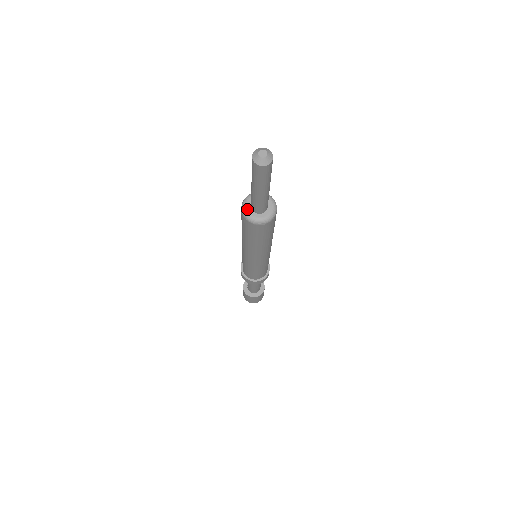
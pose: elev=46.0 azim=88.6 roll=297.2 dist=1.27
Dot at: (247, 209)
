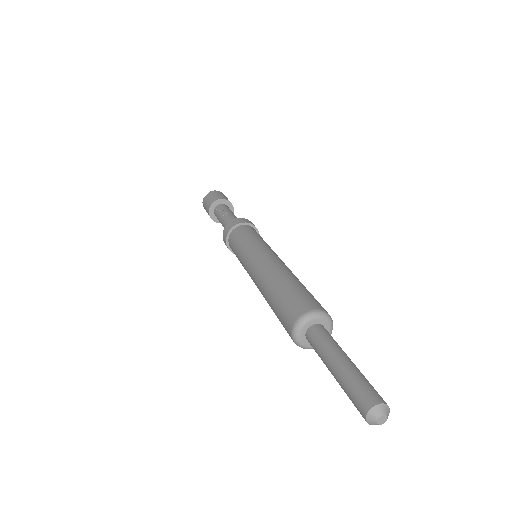
Dot at: (303, 328)
